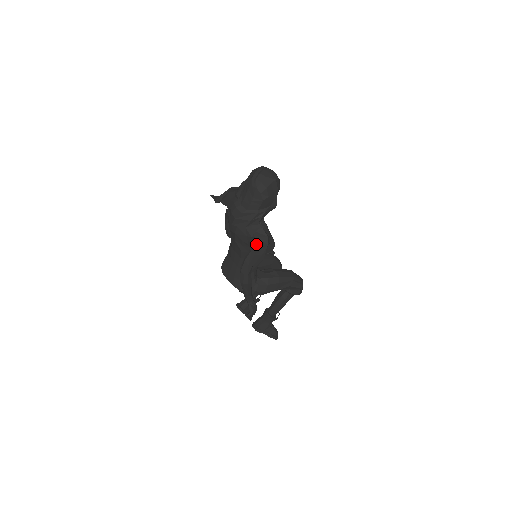
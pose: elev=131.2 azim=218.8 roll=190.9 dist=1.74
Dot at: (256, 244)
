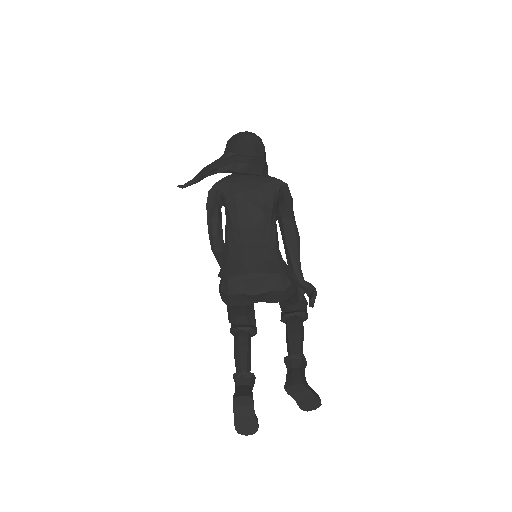
Dot at: (284, 185)
